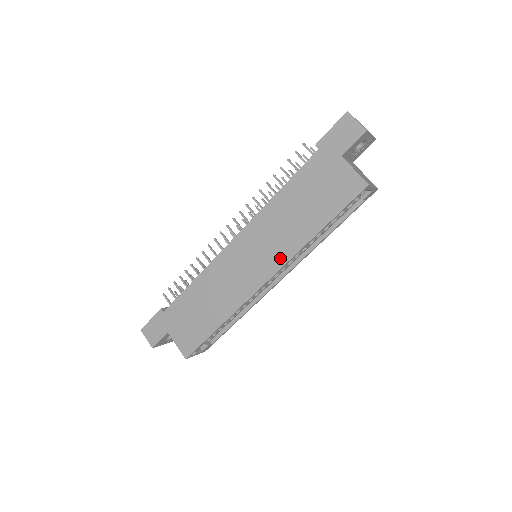
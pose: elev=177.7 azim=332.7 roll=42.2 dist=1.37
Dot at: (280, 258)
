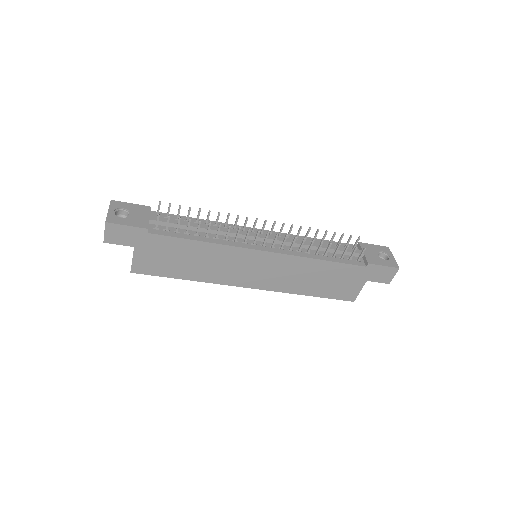
Dot at: (274, 286)
